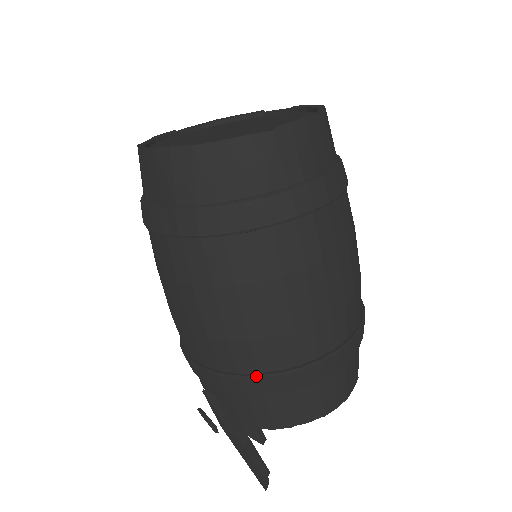
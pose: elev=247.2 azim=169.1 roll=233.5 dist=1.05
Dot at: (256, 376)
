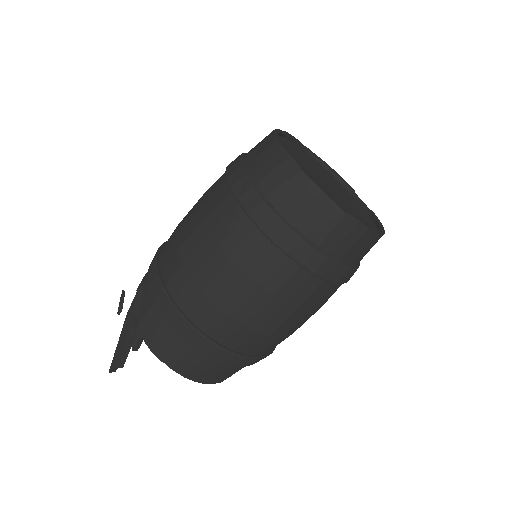
Dot at: (181, 313)
